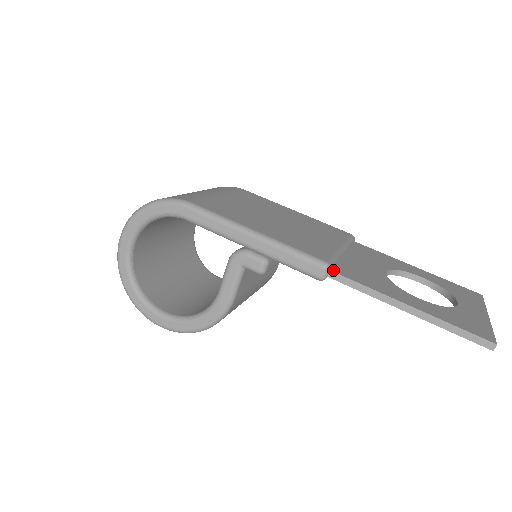
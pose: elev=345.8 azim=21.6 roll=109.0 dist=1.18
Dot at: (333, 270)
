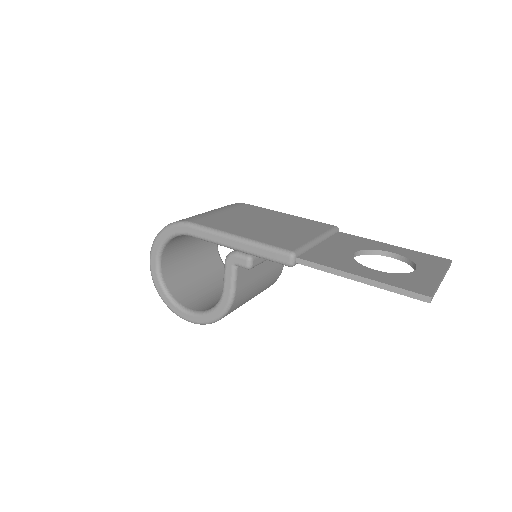
Dot at: (300, 257)
